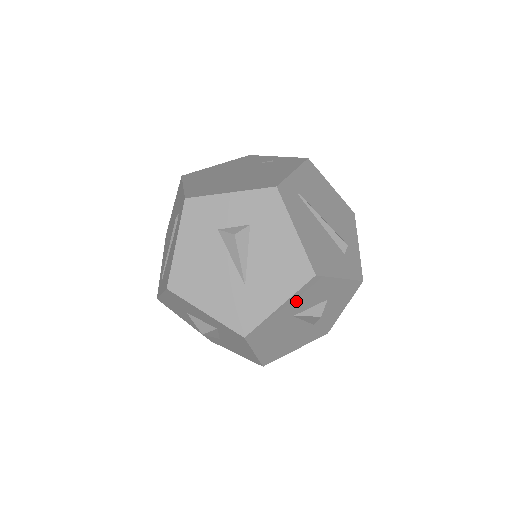
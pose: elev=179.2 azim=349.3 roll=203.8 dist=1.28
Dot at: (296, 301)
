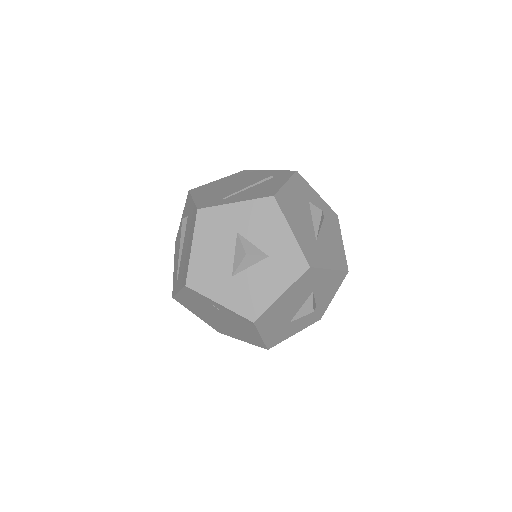
Dot at: (329, 279)
